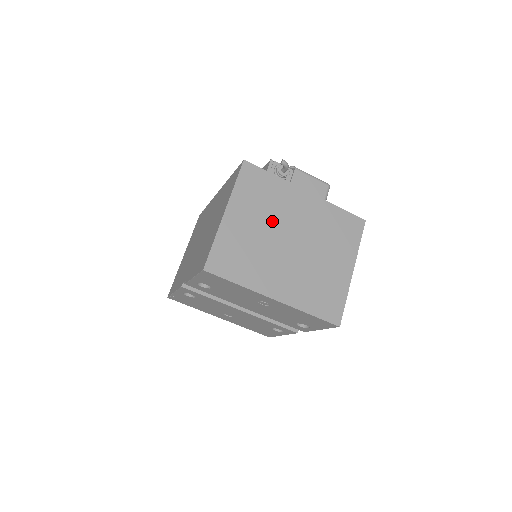
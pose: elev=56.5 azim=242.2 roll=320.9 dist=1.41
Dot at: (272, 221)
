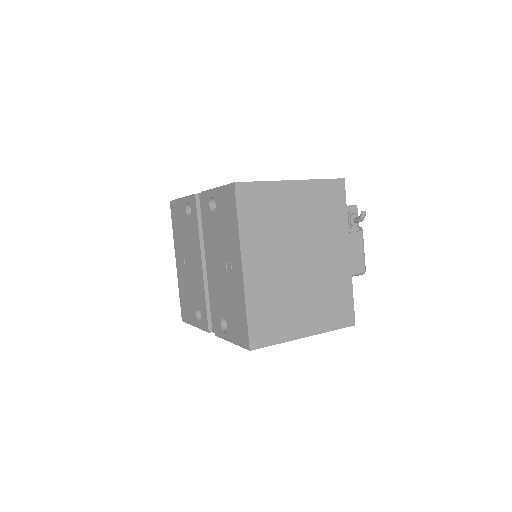
Dot at: (309, 230)
